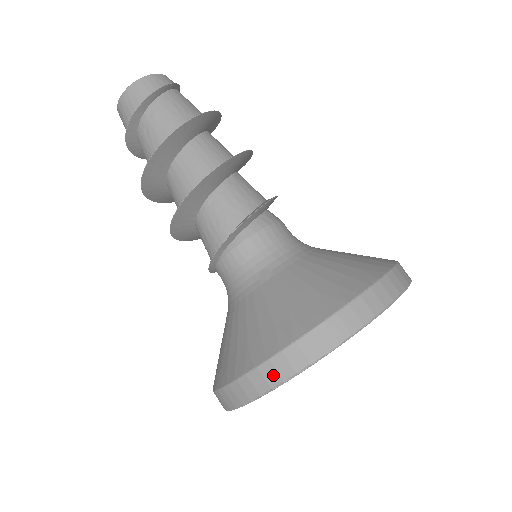
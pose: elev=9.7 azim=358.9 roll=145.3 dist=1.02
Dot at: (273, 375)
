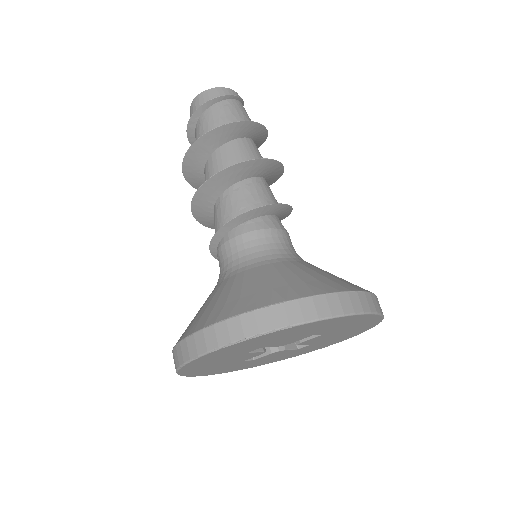
Dot at: (177, 358)
